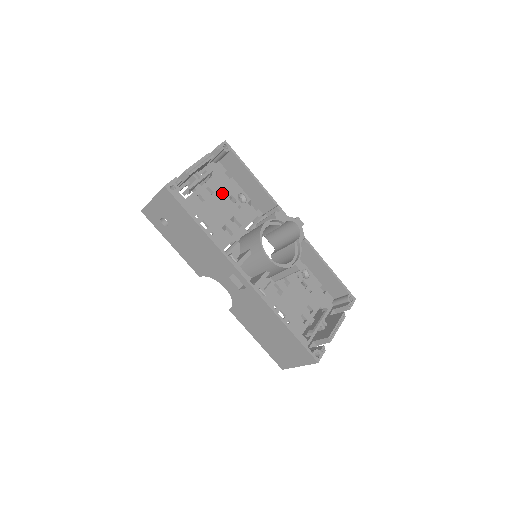
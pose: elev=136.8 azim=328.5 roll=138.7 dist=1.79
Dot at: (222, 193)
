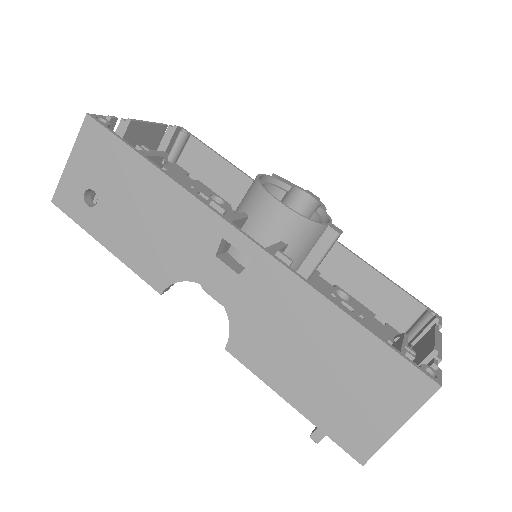
Dot at: (186, 186)
